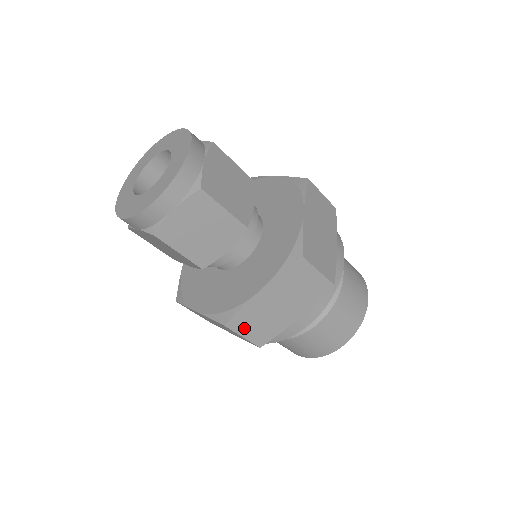
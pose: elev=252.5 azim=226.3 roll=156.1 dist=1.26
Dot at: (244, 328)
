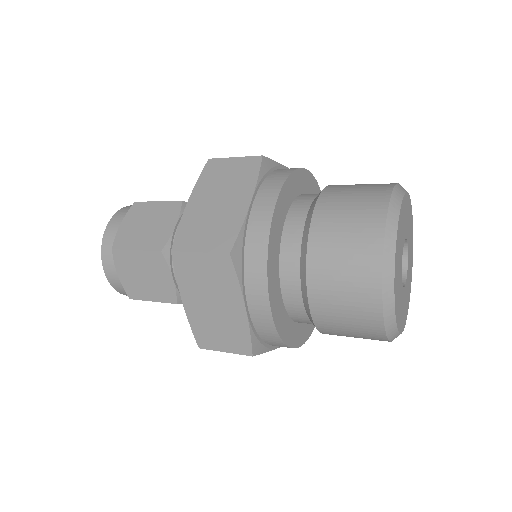
Dot at: (215, 343)
